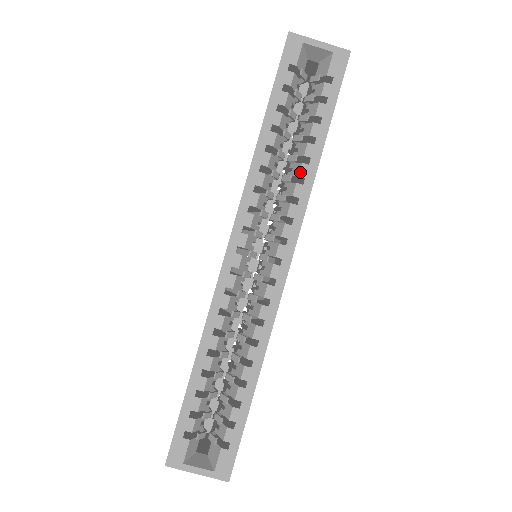
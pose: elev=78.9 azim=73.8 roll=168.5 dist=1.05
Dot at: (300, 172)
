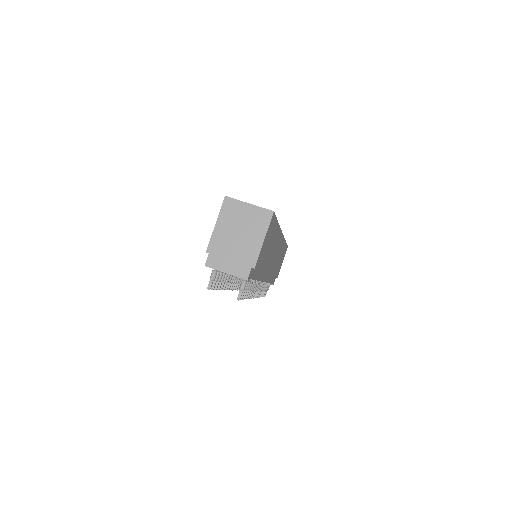
Dot at: occluded
